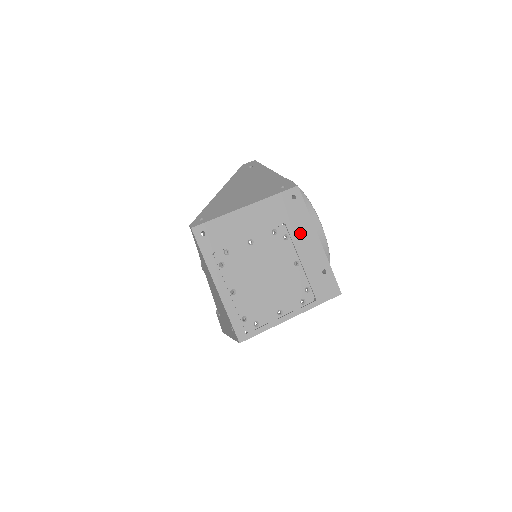
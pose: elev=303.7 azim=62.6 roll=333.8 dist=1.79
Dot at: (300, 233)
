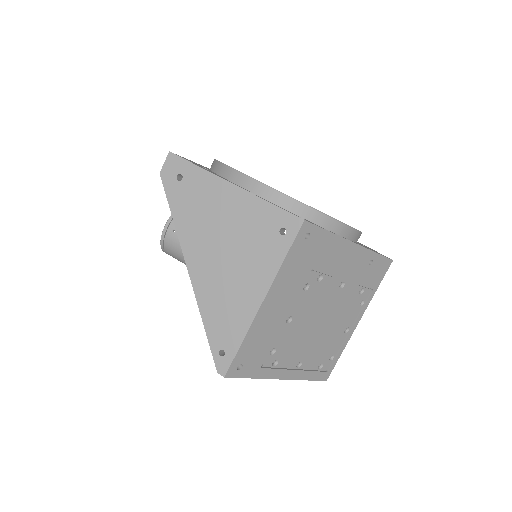
Dot at: (332, 259)
